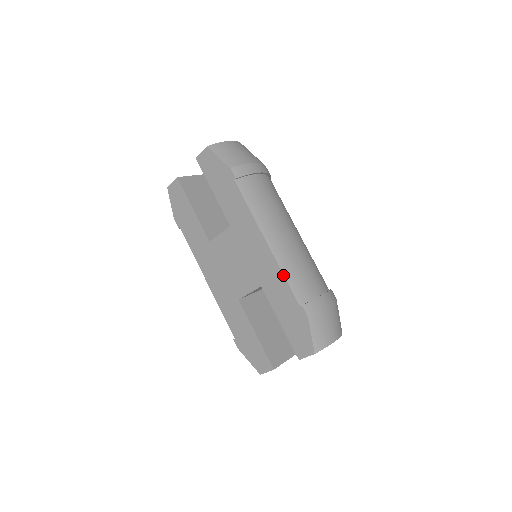
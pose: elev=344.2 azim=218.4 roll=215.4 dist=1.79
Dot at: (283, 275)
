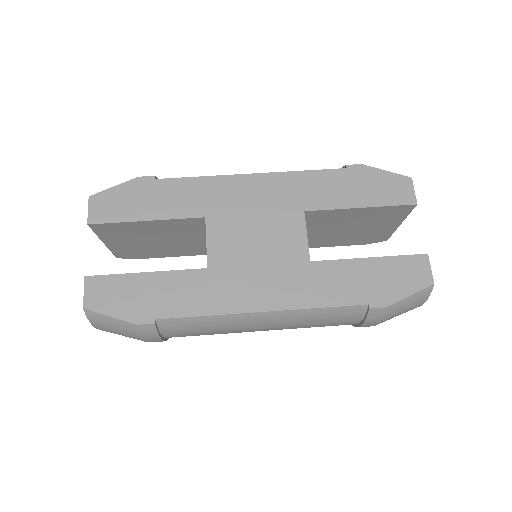
Dot at: (301, 171)
